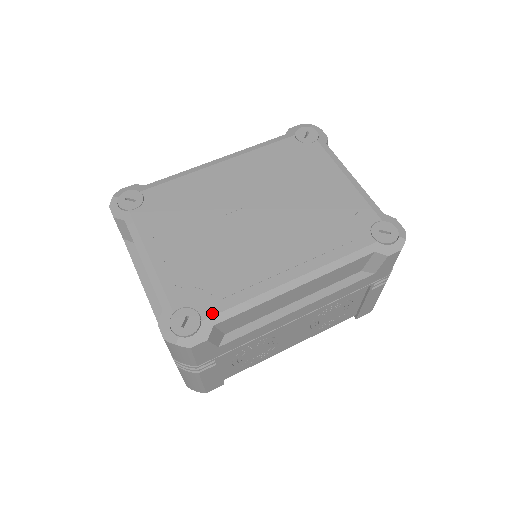
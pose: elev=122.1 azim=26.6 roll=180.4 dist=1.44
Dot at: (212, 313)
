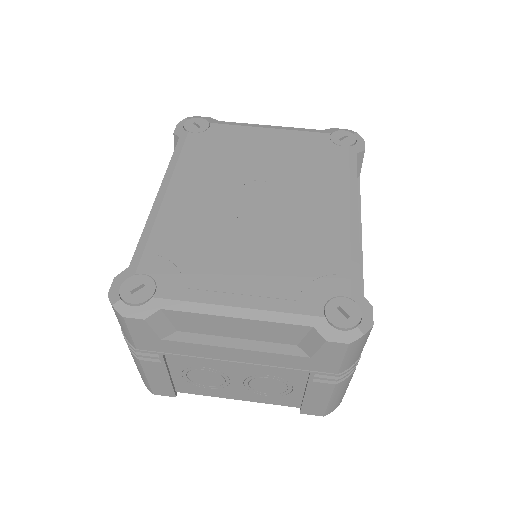
Dot at: (347, 286)
